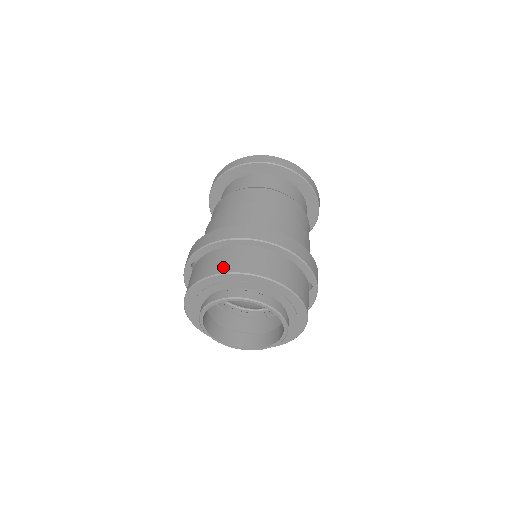
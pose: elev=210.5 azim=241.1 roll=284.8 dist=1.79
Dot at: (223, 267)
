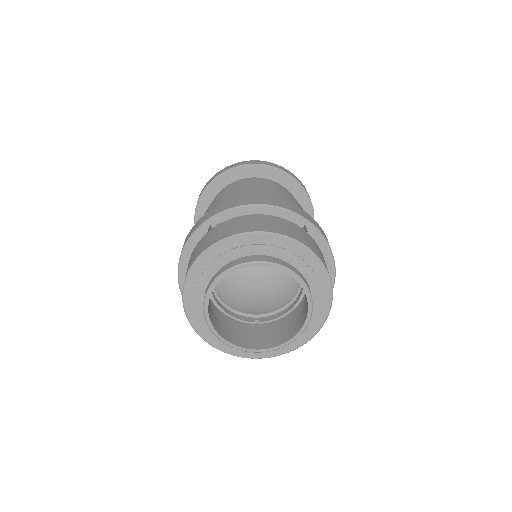
Dot at: (272, 228)
